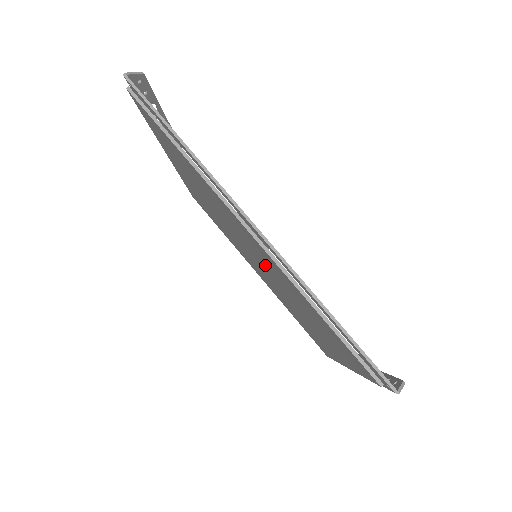
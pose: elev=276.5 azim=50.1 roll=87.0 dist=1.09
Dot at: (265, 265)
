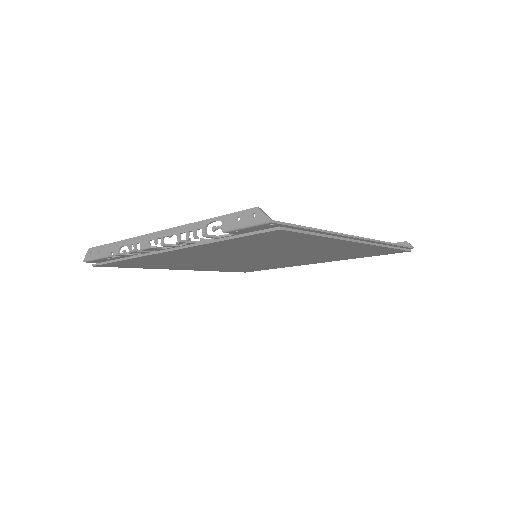
Dot at: (305, 254)
